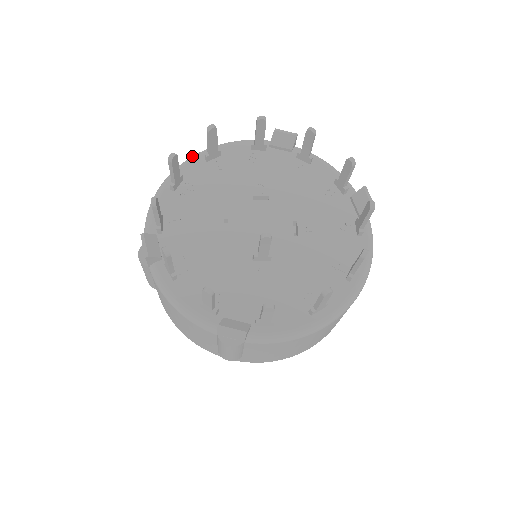
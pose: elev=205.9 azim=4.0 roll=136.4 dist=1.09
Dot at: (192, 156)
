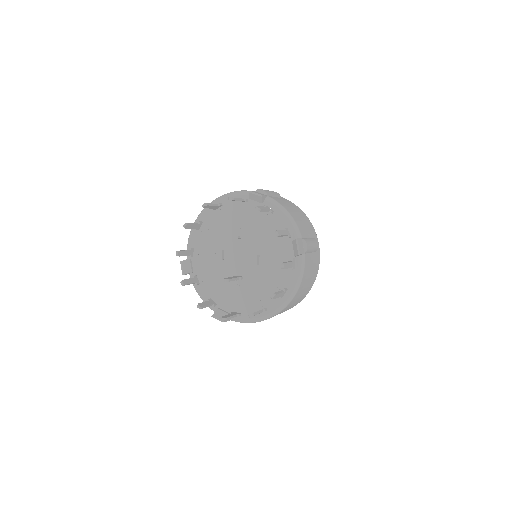
Dot at: occluded
